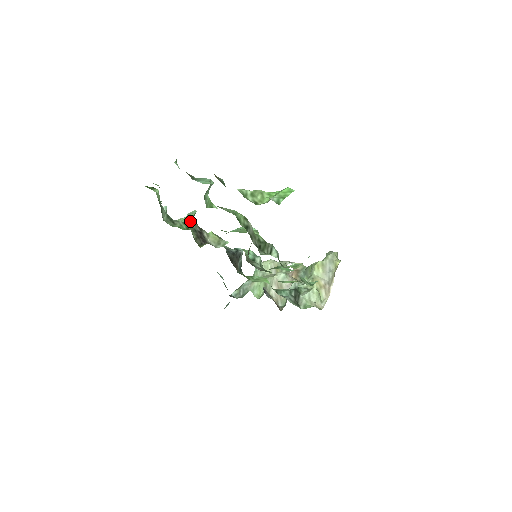
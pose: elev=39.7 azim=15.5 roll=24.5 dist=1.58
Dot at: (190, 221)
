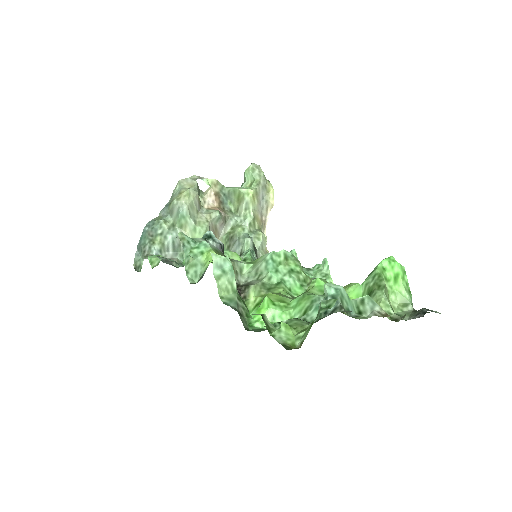
Dot at: (236, 286)
